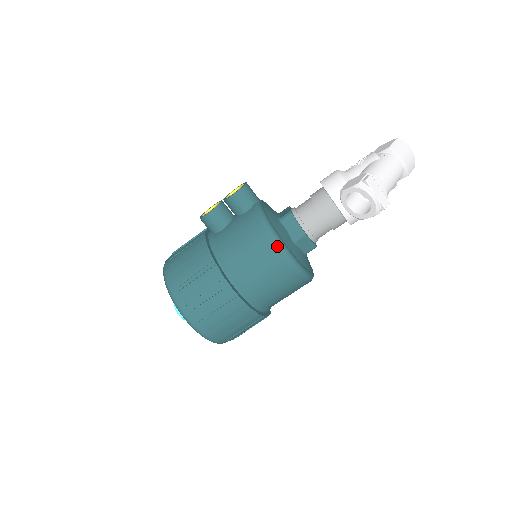
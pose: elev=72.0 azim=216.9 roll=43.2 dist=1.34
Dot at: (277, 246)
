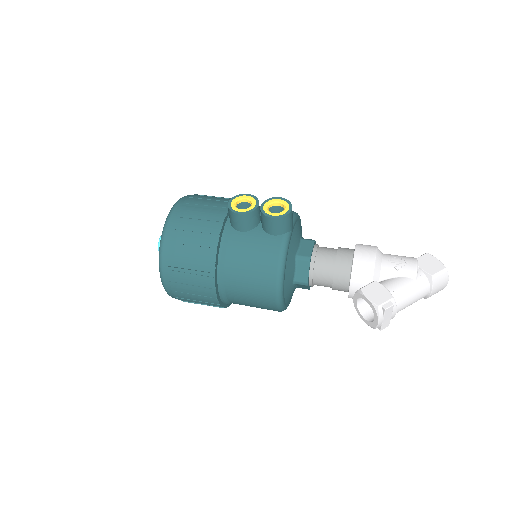
Dot at: (276, 291)
